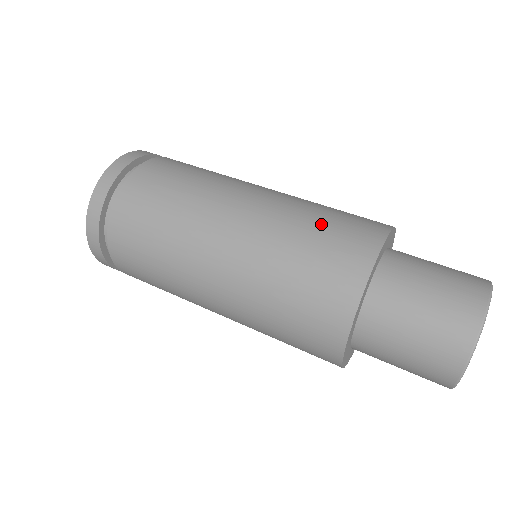
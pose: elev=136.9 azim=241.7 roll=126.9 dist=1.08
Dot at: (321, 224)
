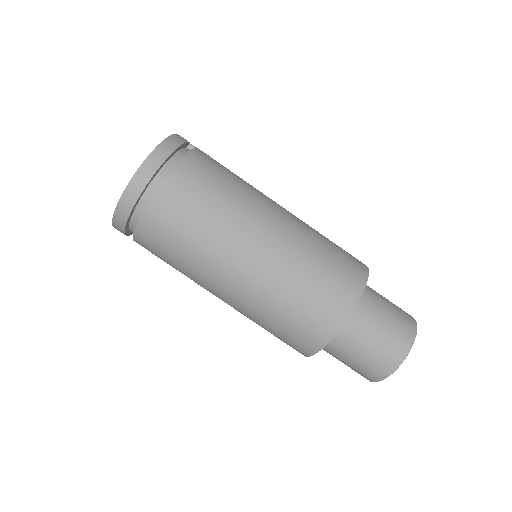
Dot at: (287, 318)
